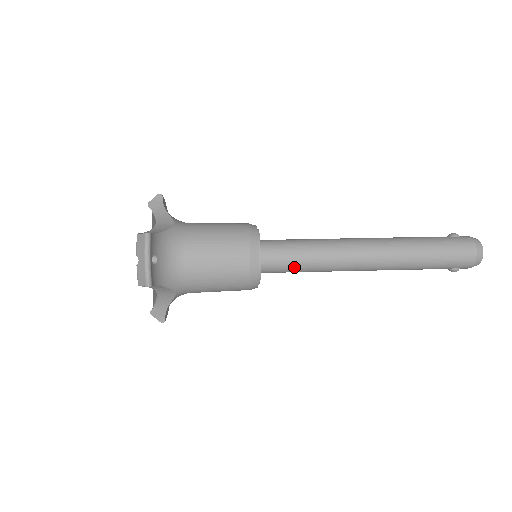
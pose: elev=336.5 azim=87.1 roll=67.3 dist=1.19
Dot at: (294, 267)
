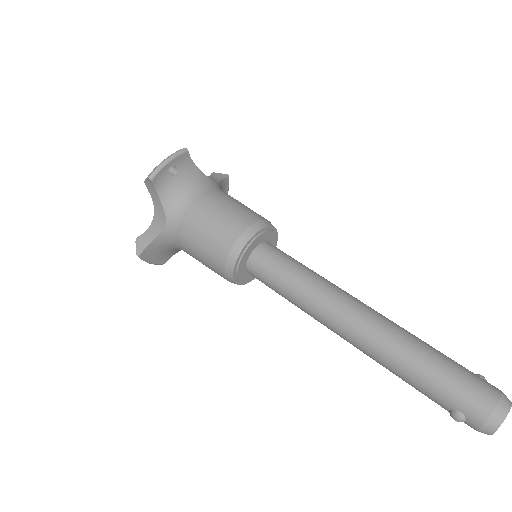
Dot at: (278, 278)
